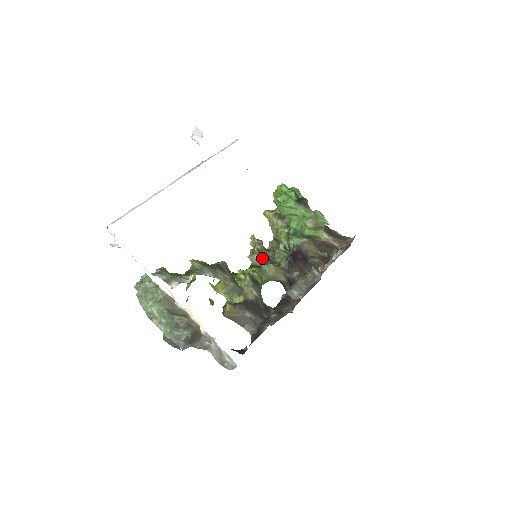
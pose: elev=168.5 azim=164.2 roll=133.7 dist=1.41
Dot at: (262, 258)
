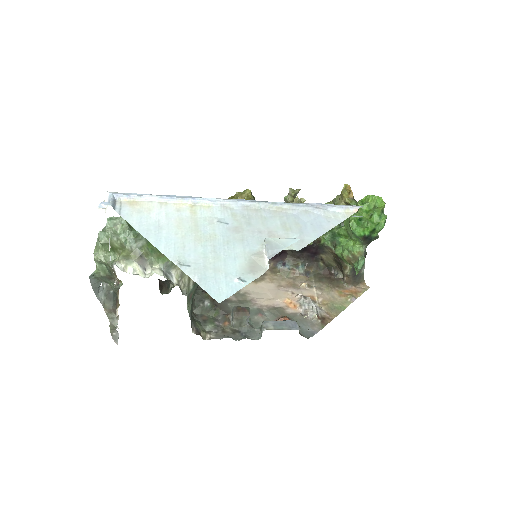
Dot at: occluded
